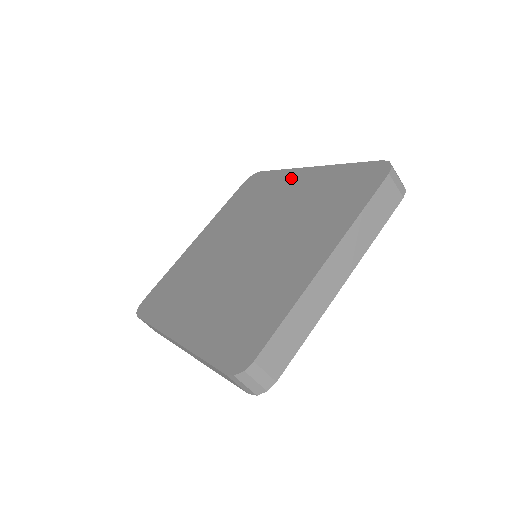
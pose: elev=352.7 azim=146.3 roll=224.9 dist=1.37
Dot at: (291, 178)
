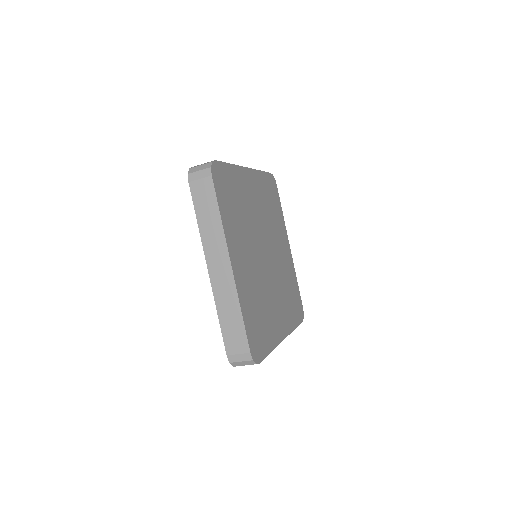
Dot at: occluded
